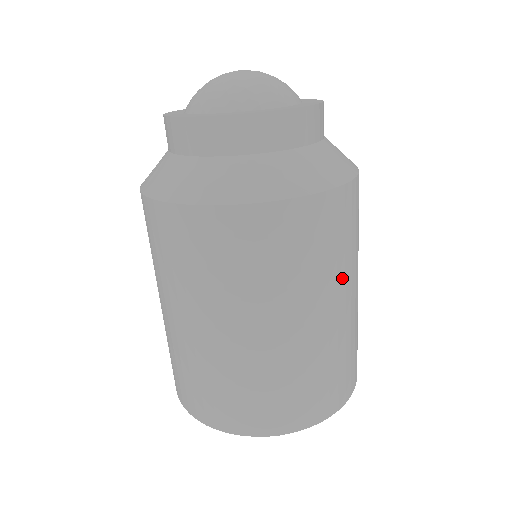
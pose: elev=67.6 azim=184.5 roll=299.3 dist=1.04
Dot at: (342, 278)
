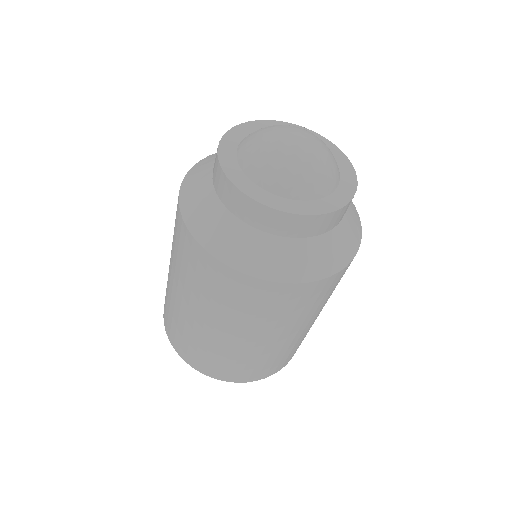
Dot at: (309, 317)
